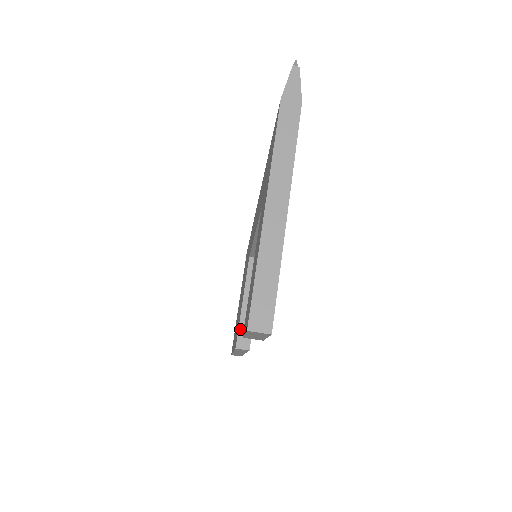
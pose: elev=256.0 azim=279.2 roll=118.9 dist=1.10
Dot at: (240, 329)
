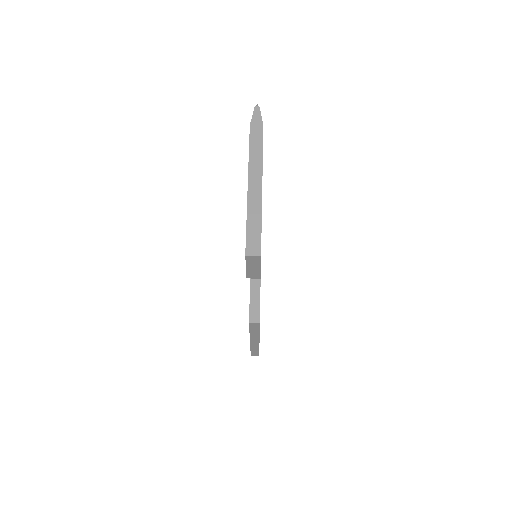
Dot at: (251, 308)
